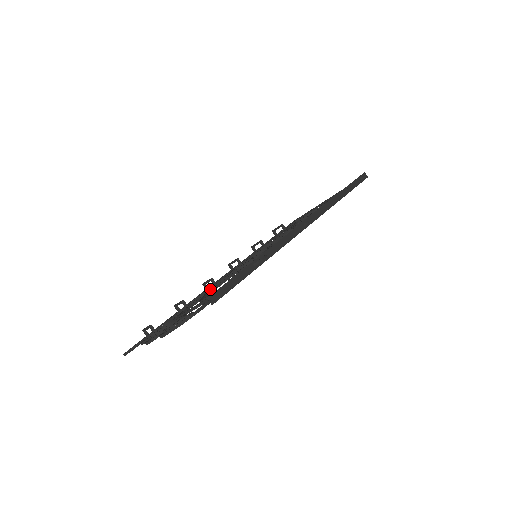
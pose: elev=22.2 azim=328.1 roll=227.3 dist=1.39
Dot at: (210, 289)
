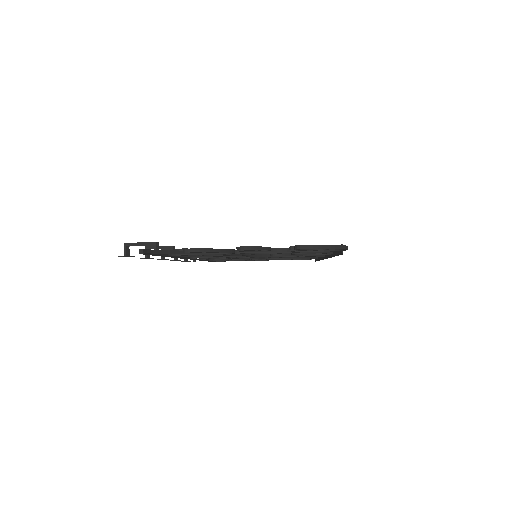
Dot at: occluded
